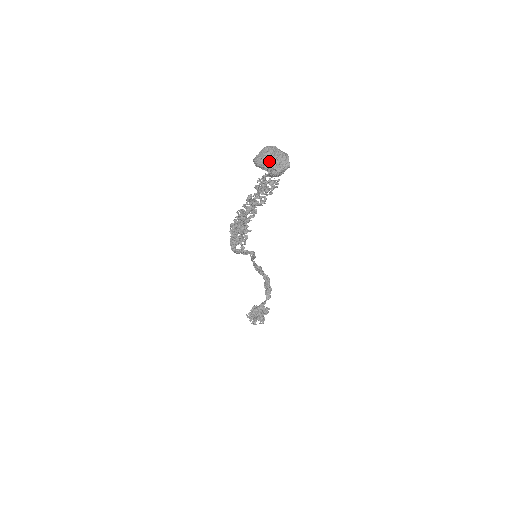
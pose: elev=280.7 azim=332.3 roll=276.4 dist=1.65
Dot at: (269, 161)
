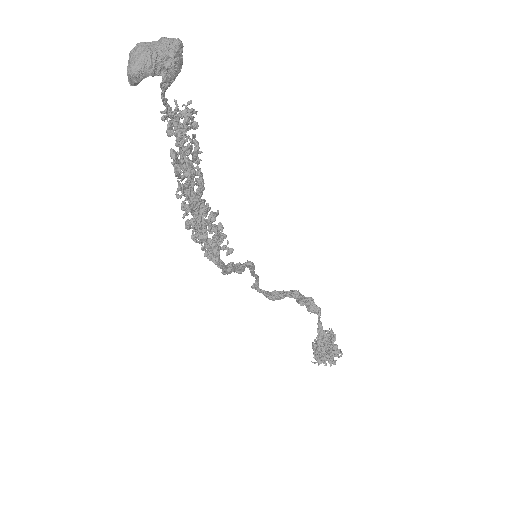
Dot at: (147, 52)
